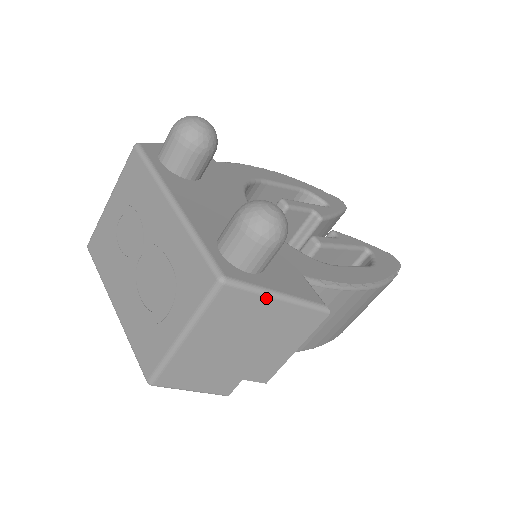
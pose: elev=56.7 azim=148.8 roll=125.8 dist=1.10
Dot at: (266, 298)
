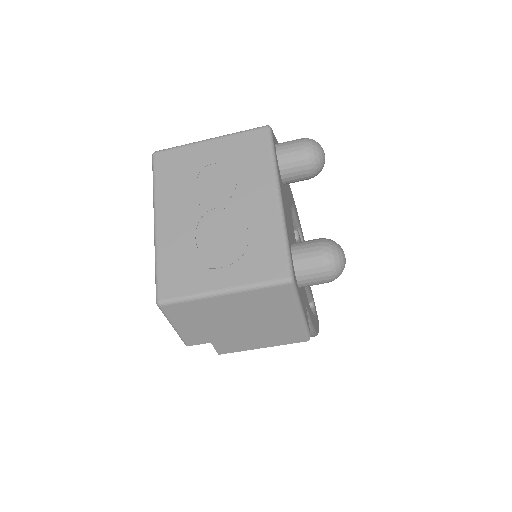
Dot at: (296, 308)
